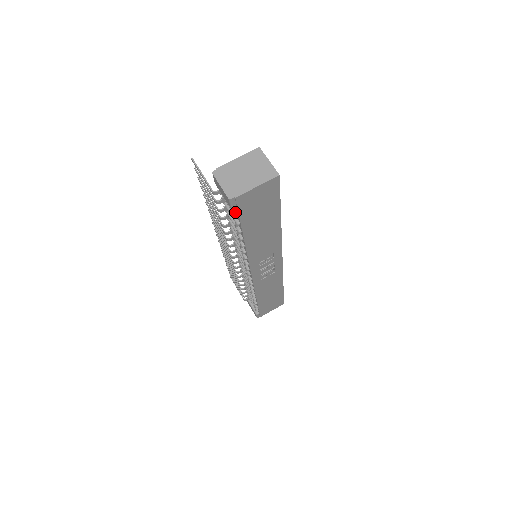
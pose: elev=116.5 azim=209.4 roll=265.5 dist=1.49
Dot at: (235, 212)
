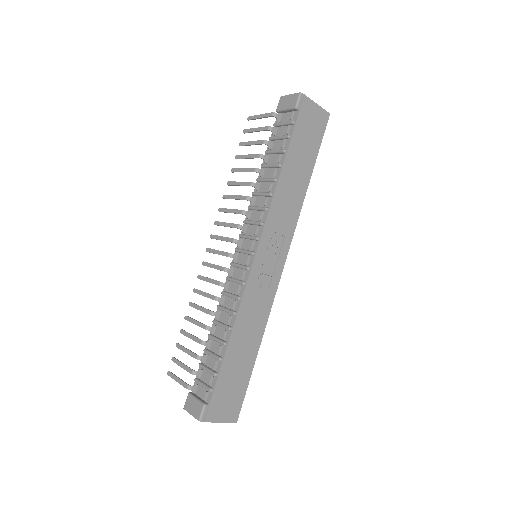
Dot at: (292, 121)
